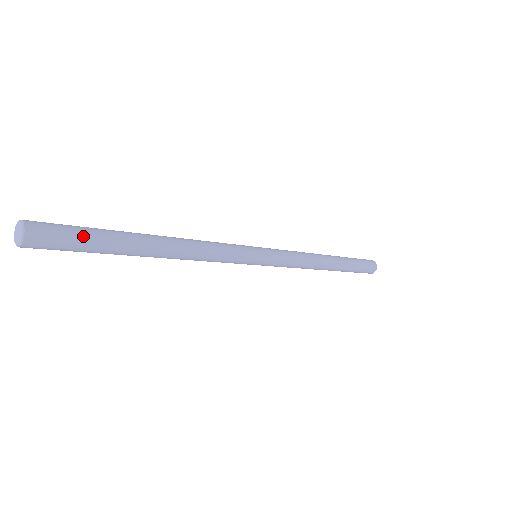
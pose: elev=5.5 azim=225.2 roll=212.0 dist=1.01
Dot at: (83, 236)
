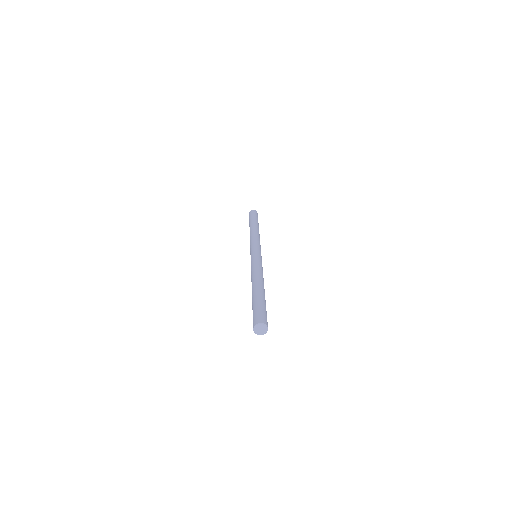
Dot at: (264, 308)
